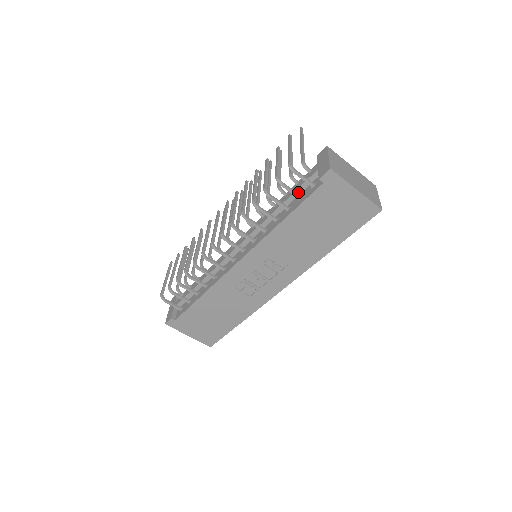
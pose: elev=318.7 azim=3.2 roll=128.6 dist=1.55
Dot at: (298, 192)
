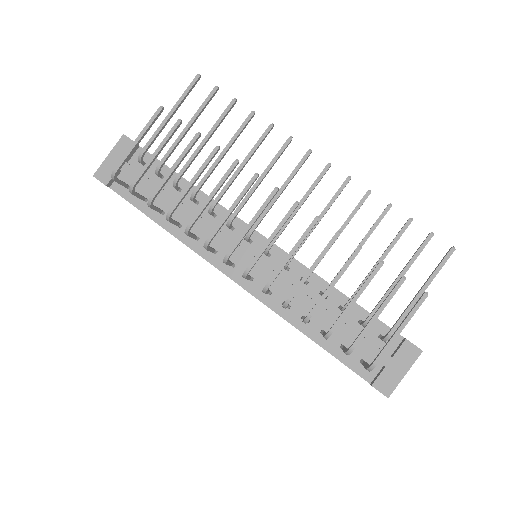
Dot at: (350, 340)
